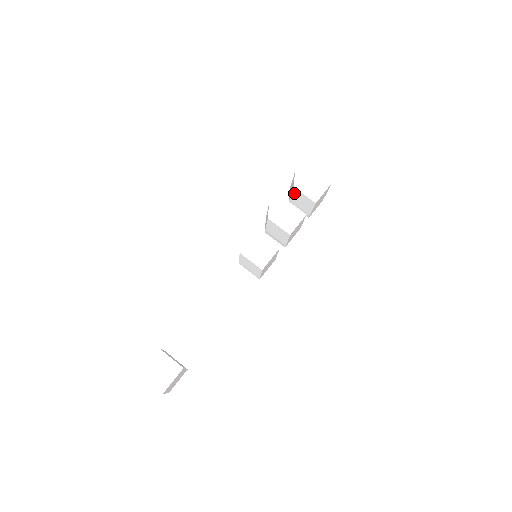
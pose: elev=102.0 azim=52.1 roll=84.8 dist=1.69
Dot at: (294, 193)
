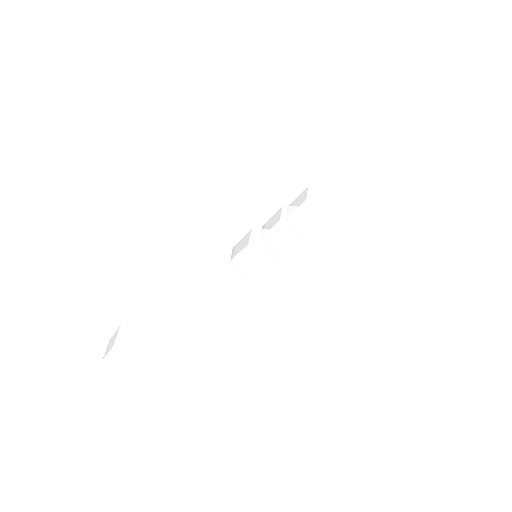
Dot at: (302, 207)
